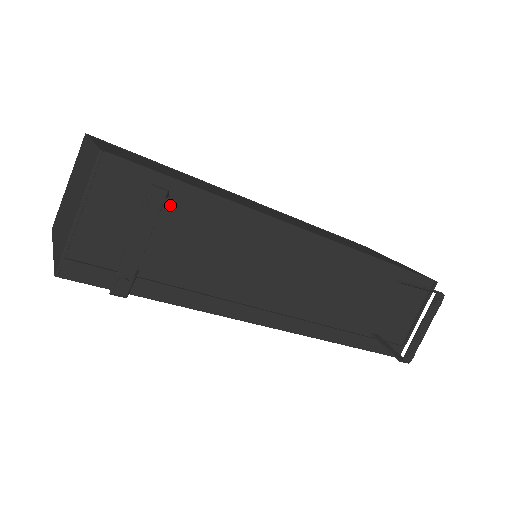
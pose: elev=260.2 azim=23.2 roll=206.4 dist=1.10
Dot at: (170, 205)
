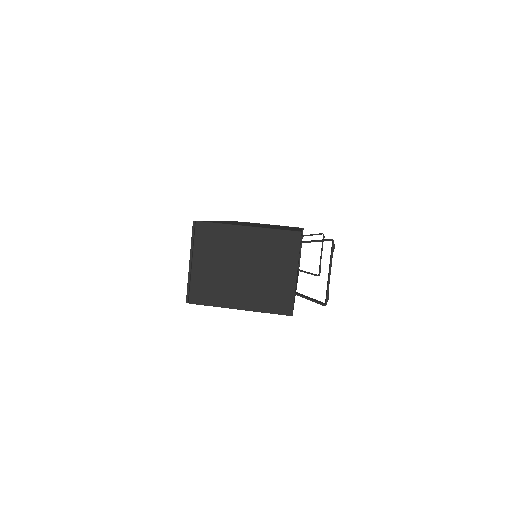
Dot at: occluded
